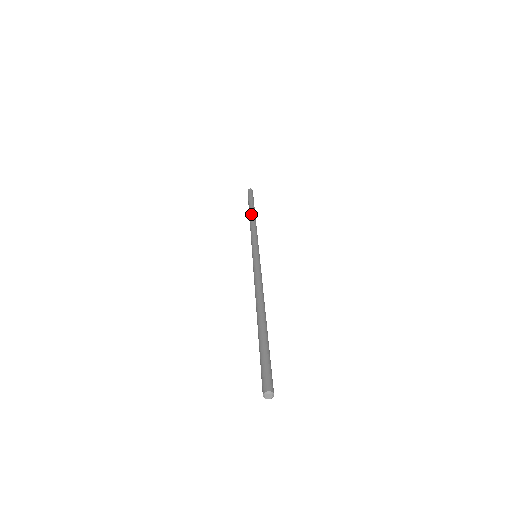
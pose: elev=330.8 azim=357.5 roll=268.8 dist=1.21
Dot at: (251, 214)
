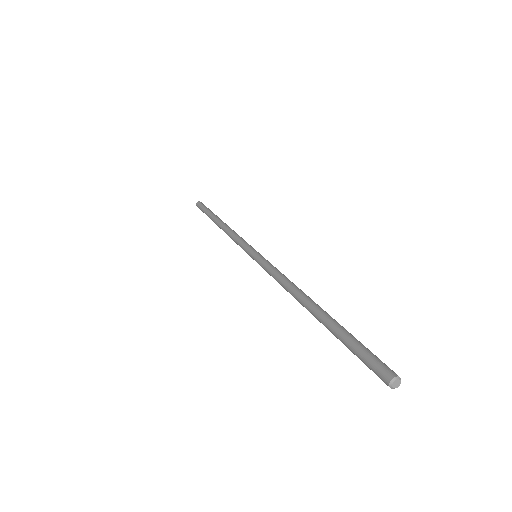
Dot at: occluded
